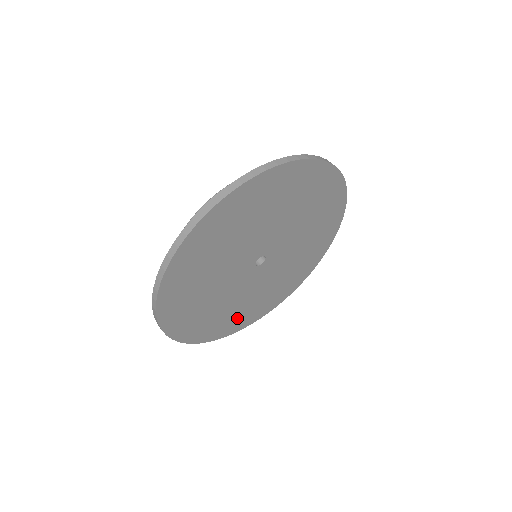
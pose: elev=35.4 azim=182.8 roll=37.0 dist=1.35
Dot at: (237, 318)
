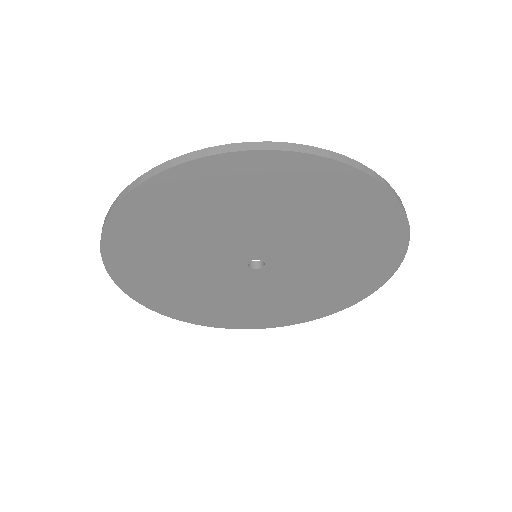
Dot at: (202, 309)
